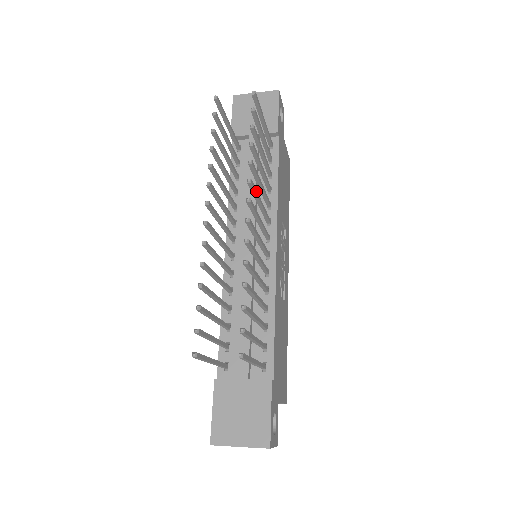
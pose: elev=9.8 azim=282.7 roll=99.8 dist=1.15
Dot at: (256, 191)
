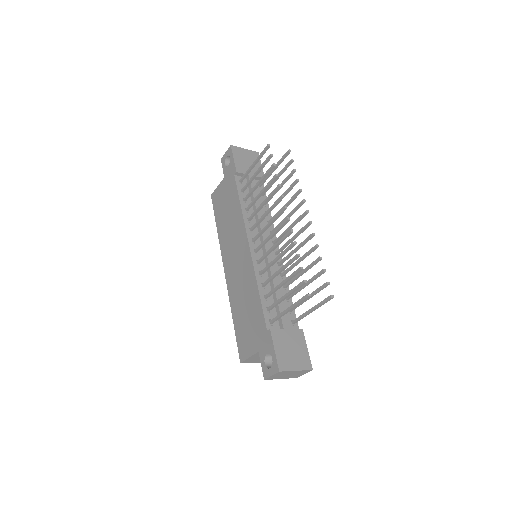
Dot at: (297, 208)
